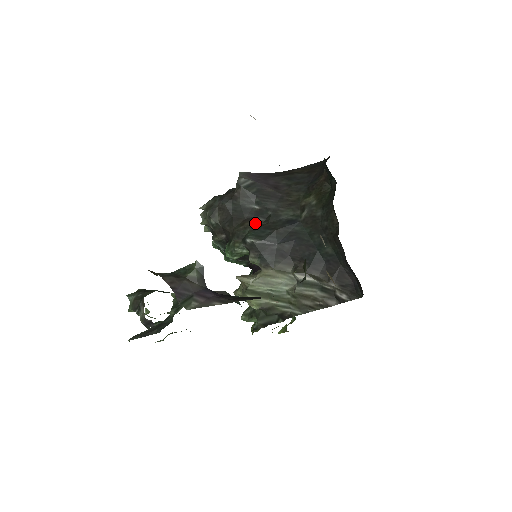
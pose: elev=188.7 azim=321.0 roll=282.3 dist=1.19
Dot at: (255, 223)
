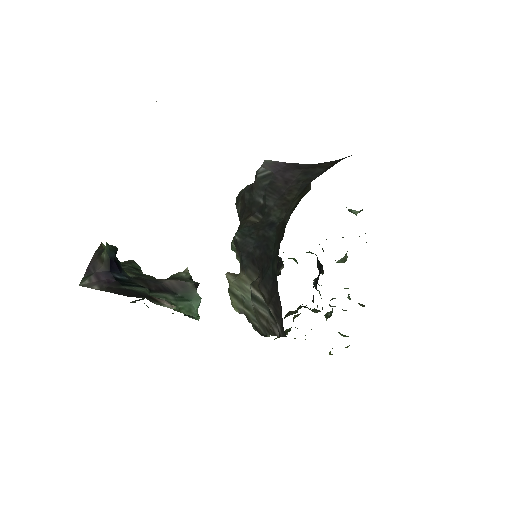
Dot at: (254, 219)
